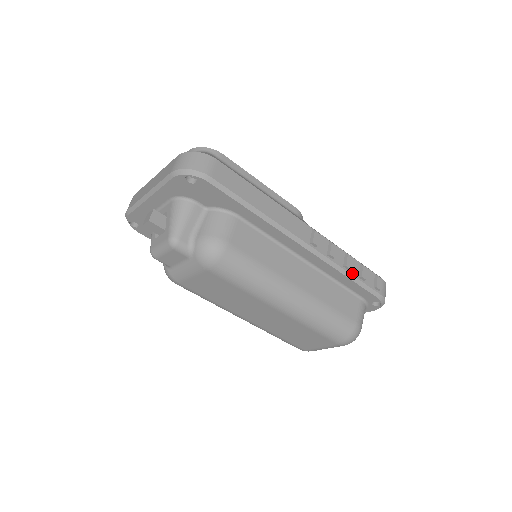
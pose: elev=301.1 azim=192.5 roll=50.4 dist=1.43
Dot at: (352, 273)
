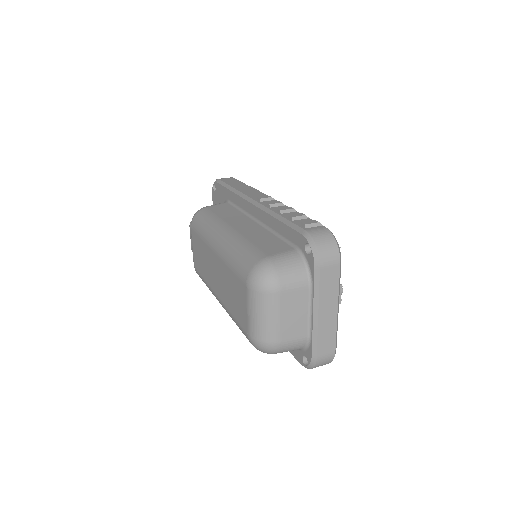
Dot at: (283, 216)
